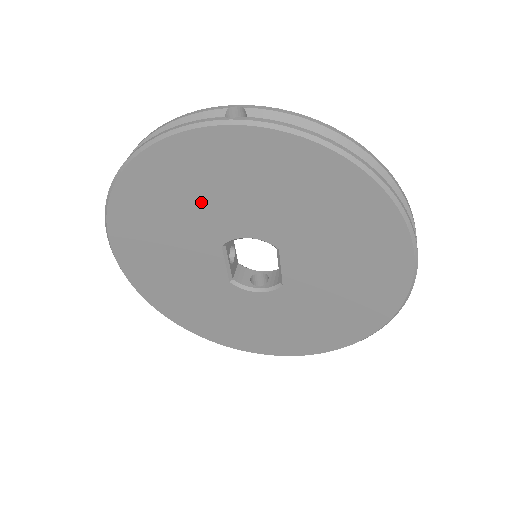
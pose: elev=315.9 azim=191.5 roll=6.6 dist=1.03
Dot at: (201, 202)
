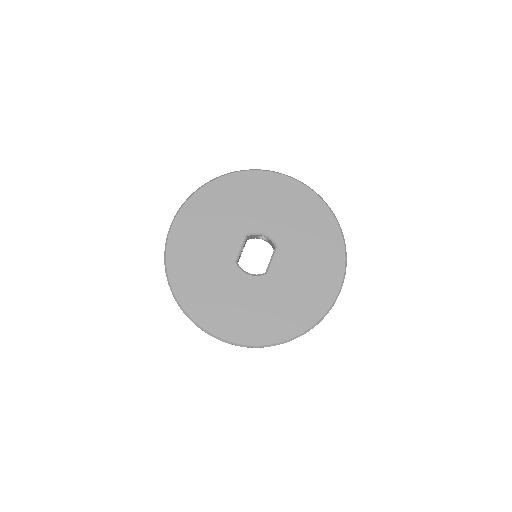
Dot at: (252, 205)
